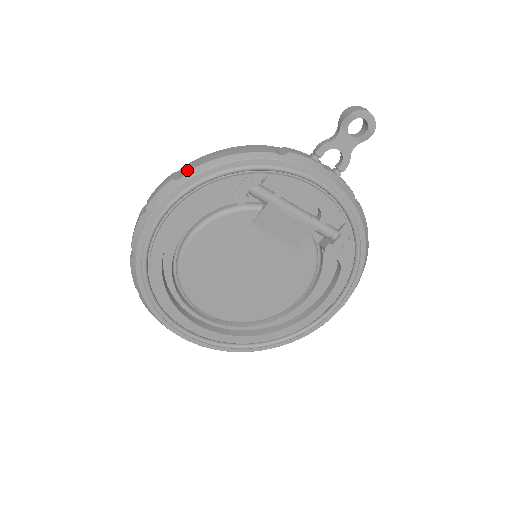
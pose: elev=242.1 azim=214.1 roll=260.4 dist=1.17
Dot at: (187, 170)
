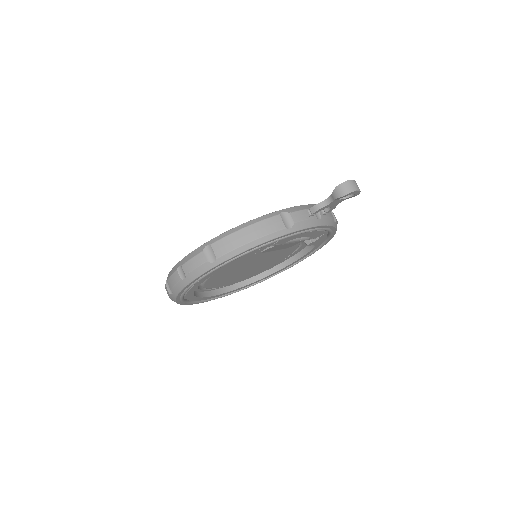
Dot at: (219, 255)
